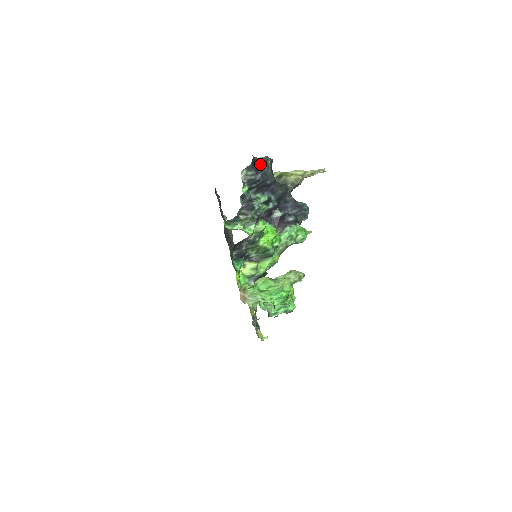
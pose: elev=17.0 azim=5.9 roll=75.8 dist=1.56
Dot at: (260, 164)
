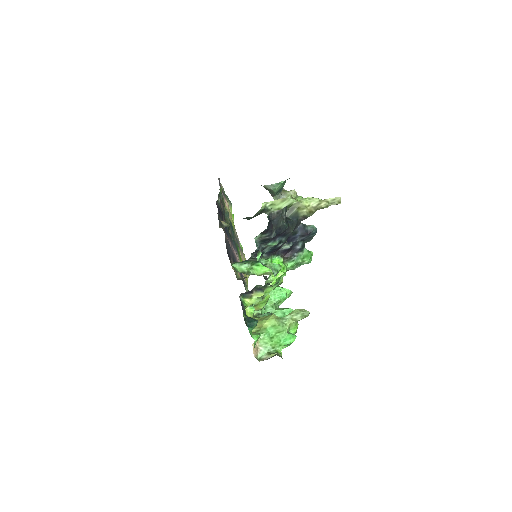
Dot at: (275, 221)
